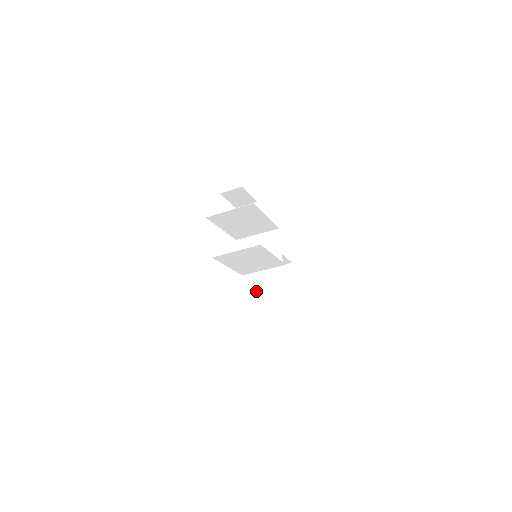
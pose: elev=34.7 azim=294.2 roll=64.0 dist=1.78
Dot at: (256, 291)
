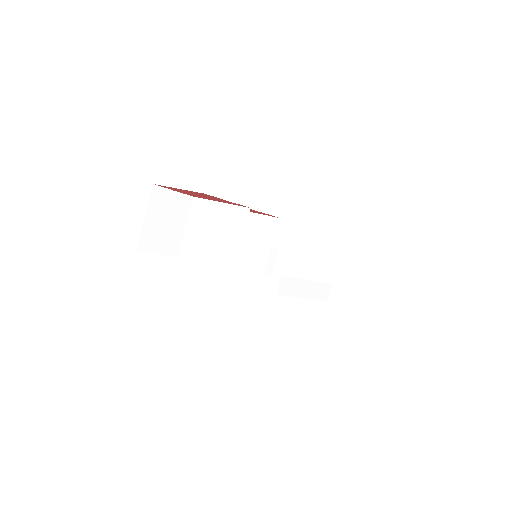
Dot at: occluded
